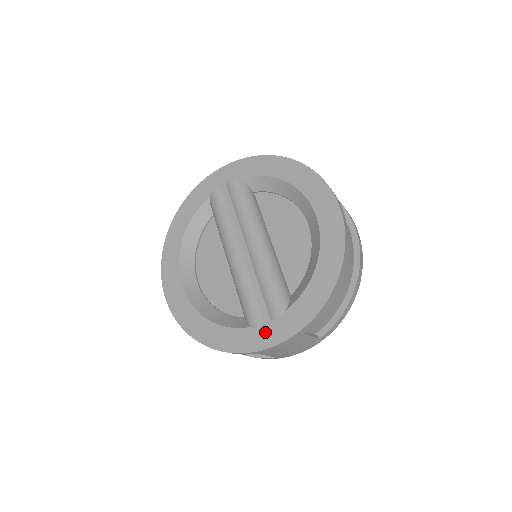
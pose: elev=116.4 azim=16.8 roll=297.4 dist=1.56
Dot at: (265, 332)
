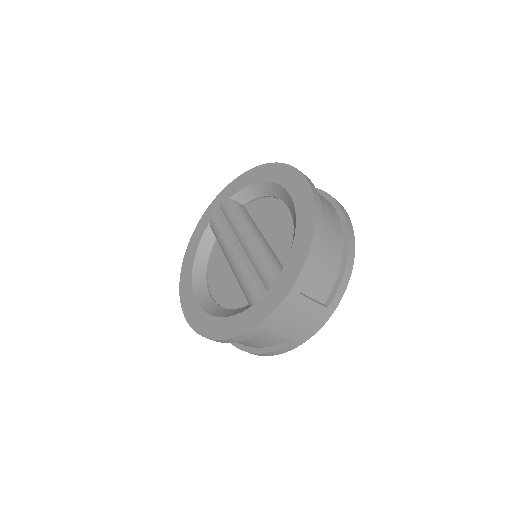
Dot at: (264, 304)
